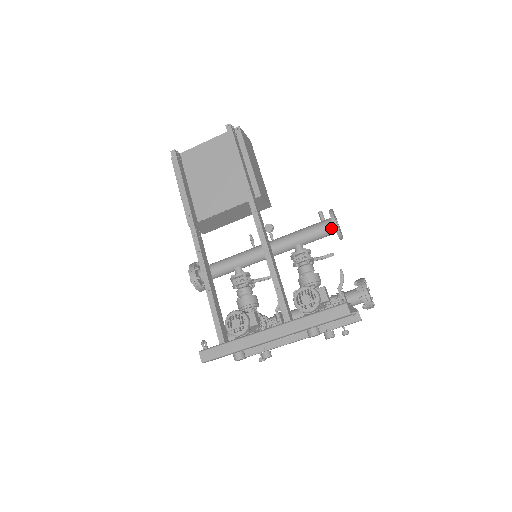
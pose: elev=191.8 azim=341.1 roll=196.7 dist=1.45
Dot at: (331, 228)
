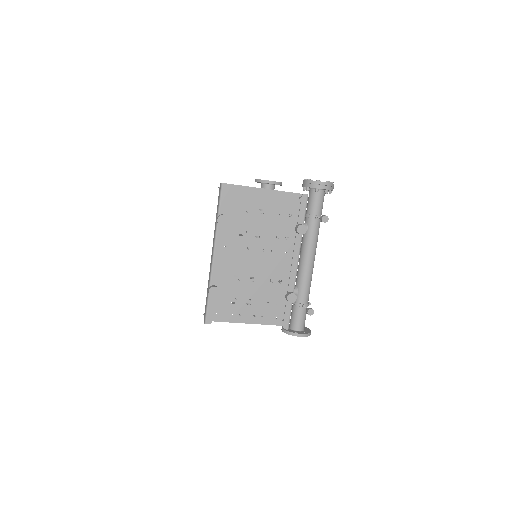
Dot at: (263, 186)
